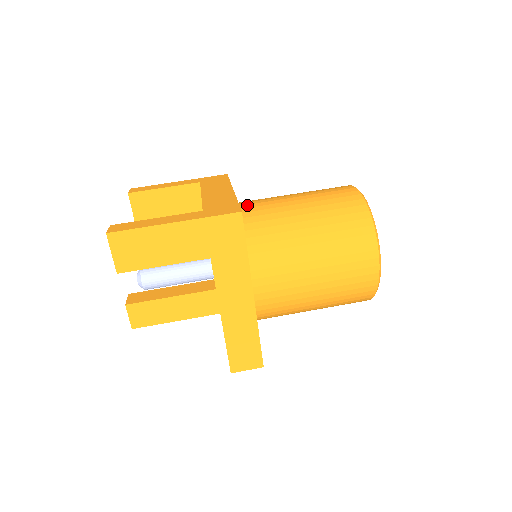
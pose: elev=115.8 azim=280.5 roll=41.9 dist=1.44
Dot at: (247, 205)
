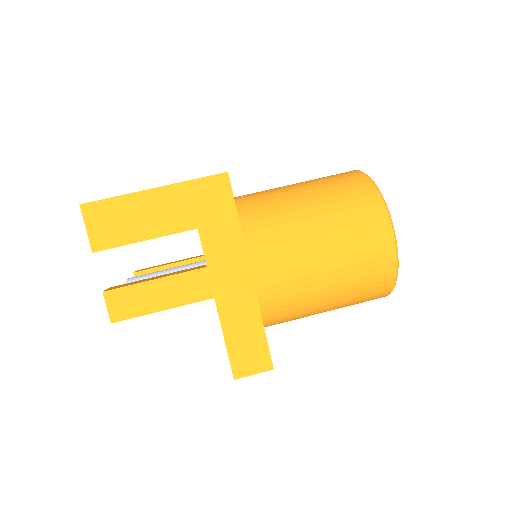
Dot at: (240, 196)
